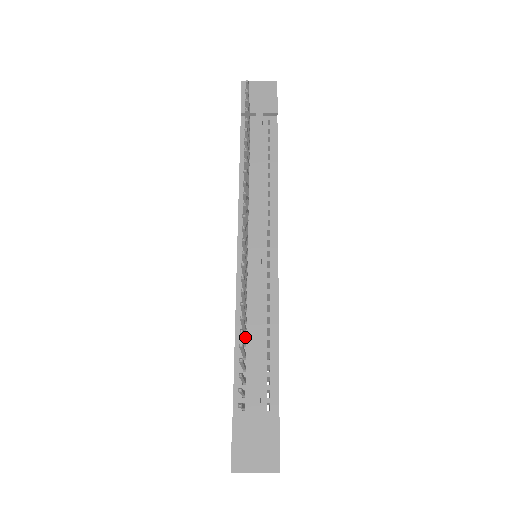
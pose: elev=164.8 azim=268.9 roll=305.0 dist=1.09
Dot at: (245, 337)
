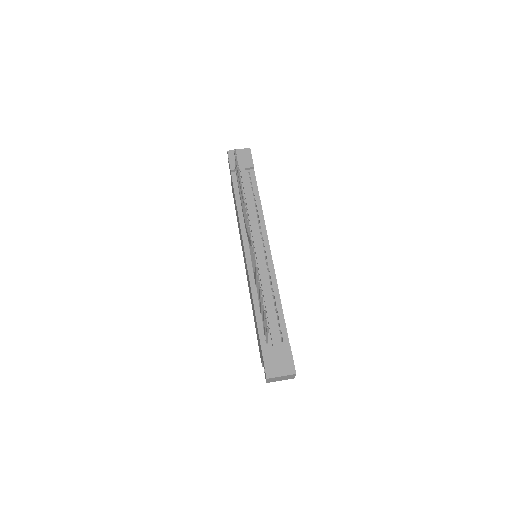
Dot at: occluded
